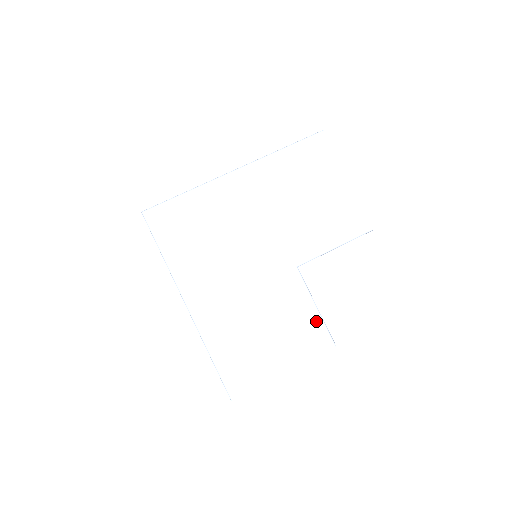
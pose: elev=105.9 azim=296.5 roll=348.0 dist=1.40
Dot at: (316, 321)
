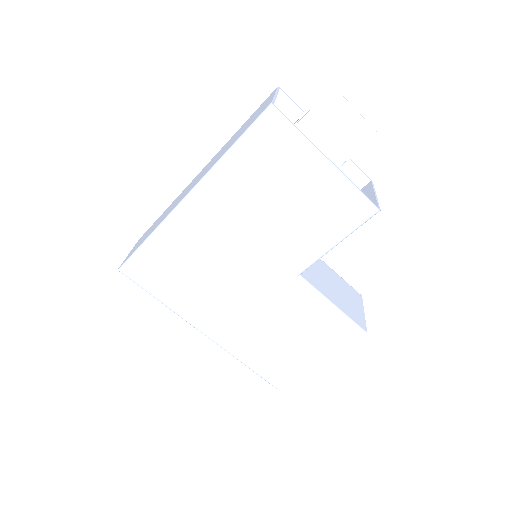
Dot at: (338, 319)
